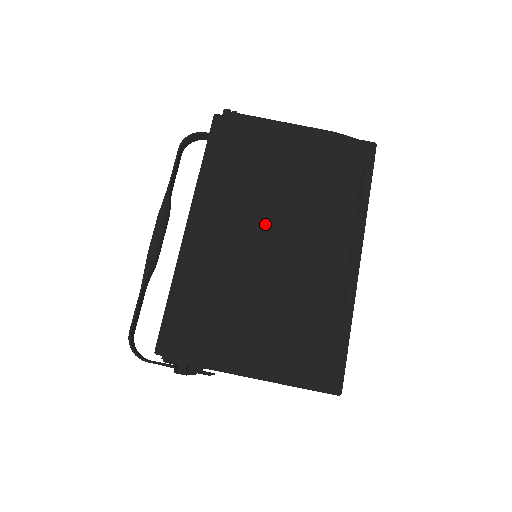
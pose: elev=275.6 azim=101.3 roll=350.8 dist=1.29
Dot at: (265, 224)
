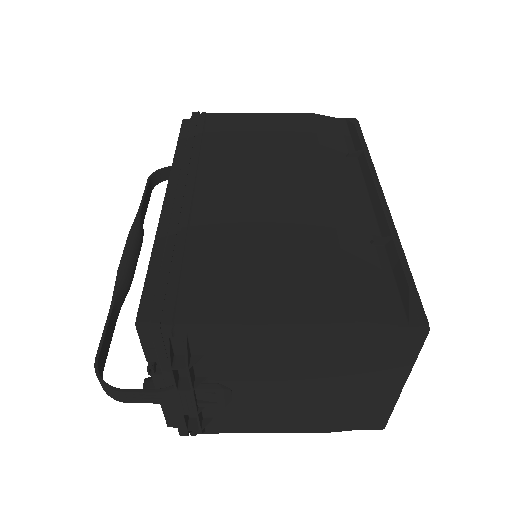
Dot at: (260, 179)
